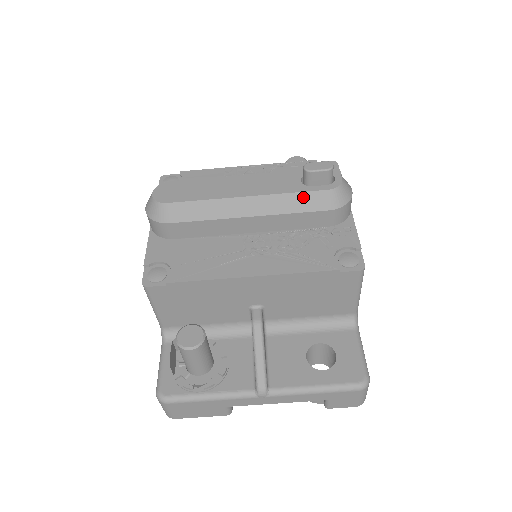
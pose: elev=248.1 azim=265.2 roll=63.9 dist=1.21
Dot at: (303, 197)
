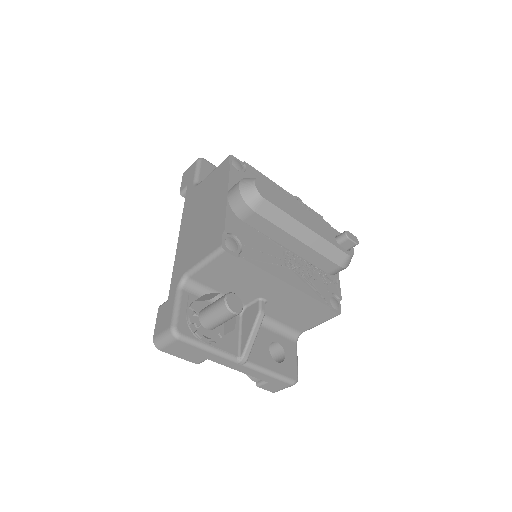
Dot at: (334, 250)
